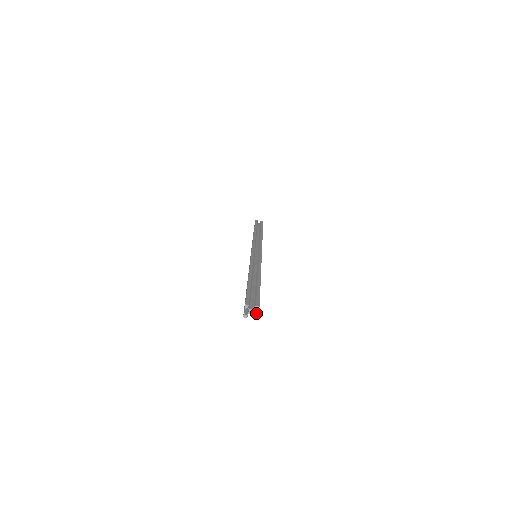
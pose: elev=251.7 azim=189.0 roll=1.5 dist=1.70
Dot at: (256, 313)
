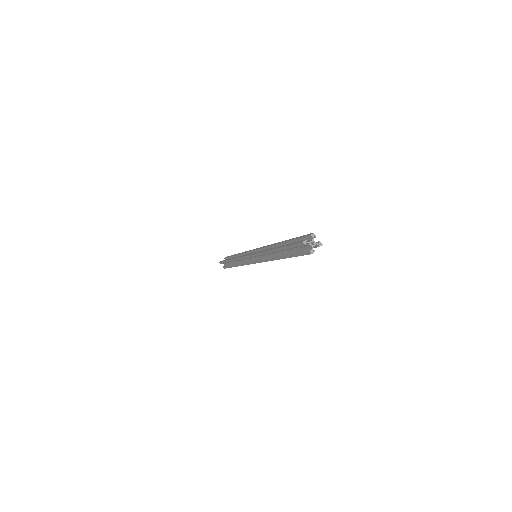
Dot at: occluded
